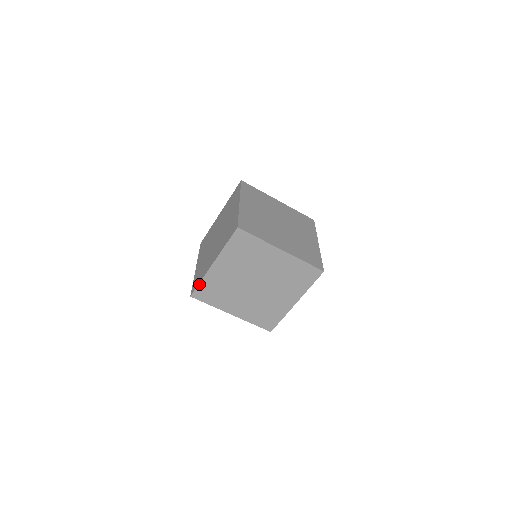
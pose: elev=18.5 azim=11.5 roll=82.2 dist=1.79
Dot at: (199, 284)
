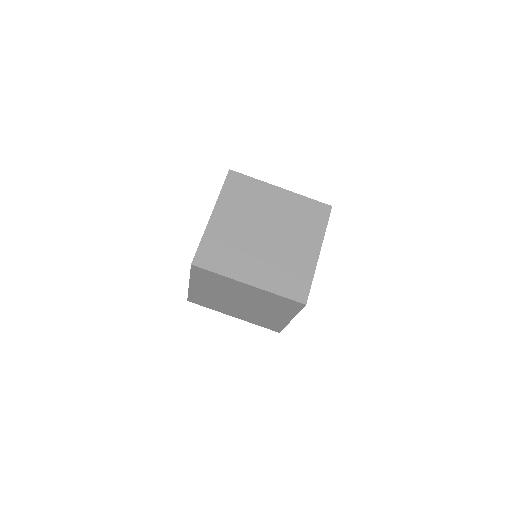
Dot at: (200, 244)
